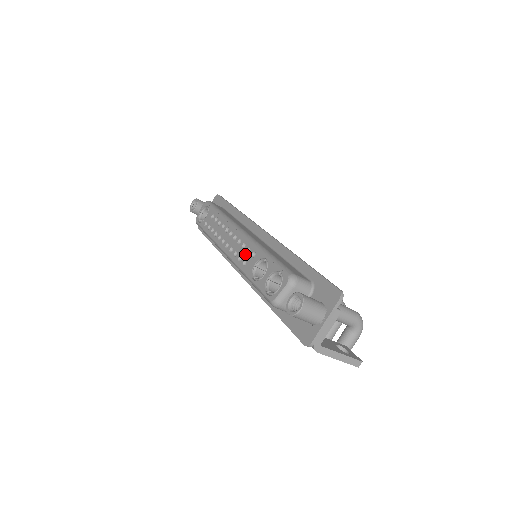
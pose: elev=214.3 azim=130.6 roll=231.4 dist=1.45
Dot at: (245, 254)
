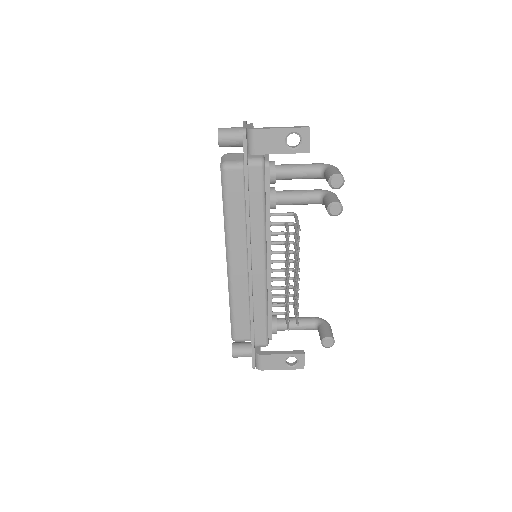
Dot at: occluded
